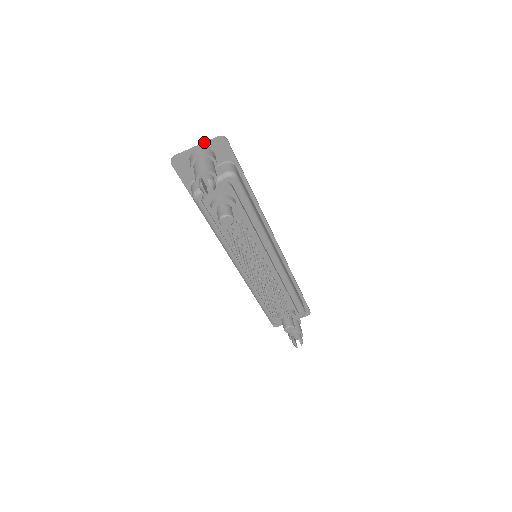
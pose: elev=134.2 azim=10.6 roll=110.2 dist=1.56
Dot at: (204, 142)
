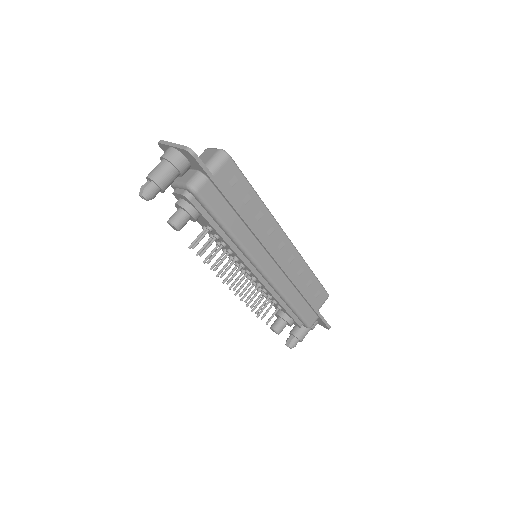
Dot at: (178, 144)
